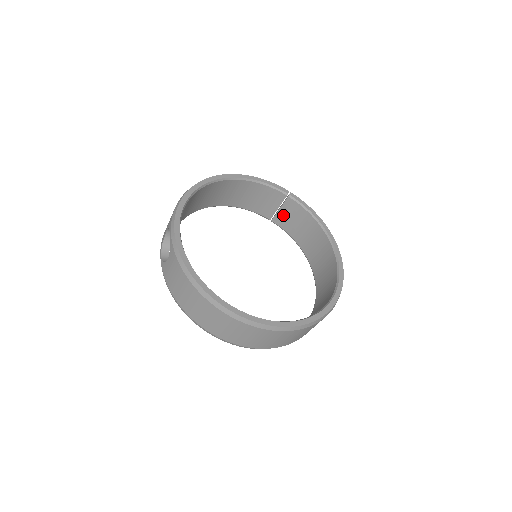
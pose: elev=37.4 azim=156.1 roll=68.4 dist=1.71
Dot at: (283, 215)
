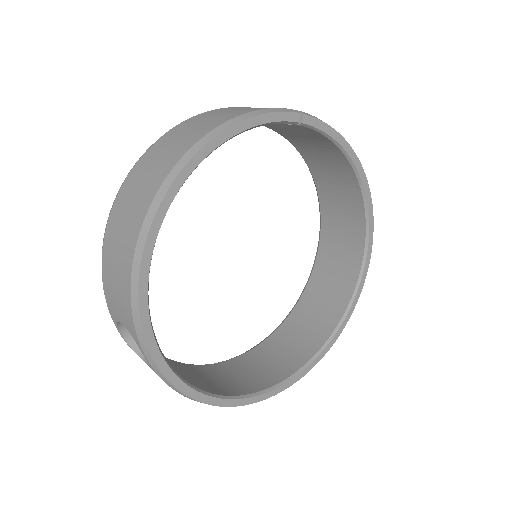
Dot at: (277, 126)
